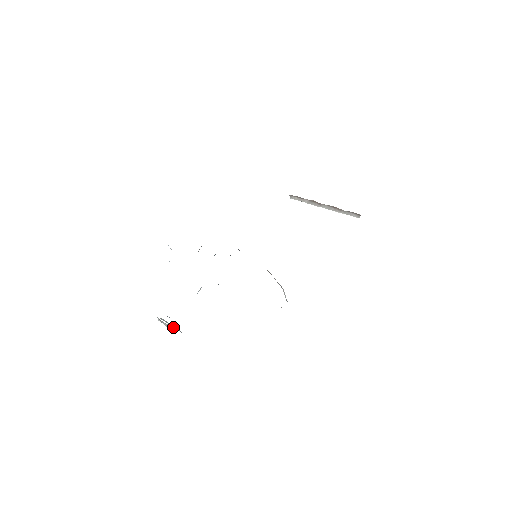
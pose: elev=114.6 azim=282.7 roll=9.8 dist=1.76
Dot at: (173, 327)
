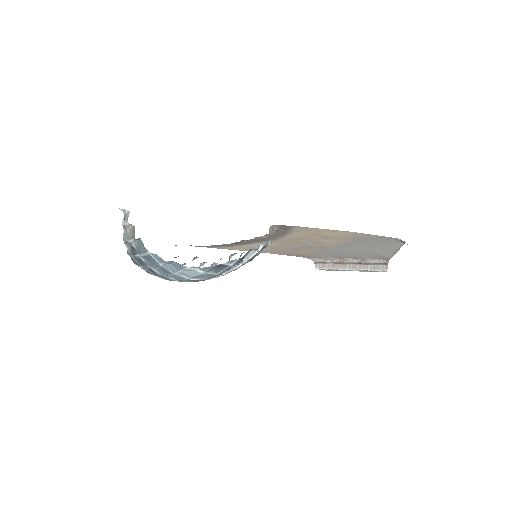
Dot at: (131, 233)
